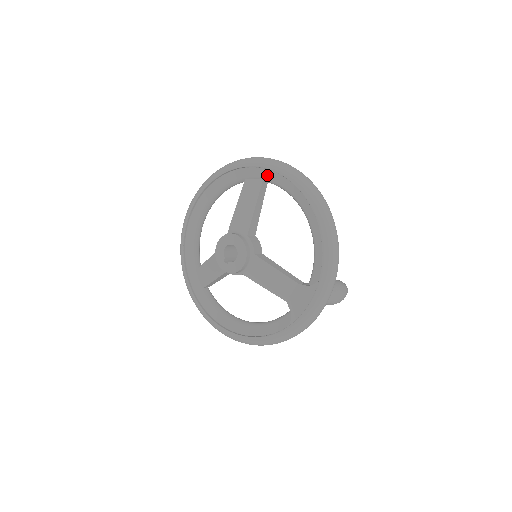
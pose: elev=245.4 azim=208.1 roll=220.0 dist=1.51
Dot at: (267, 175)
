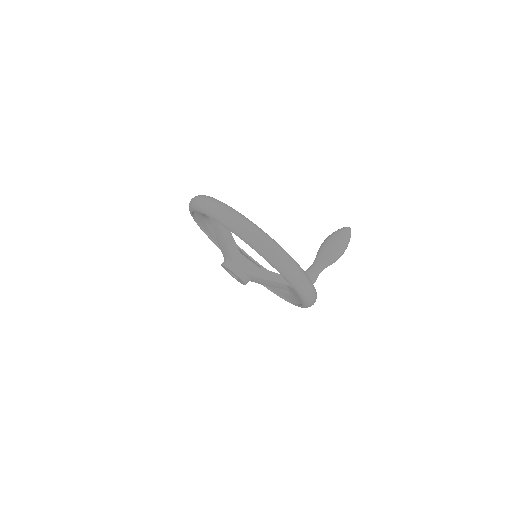
Dot at: occluded
